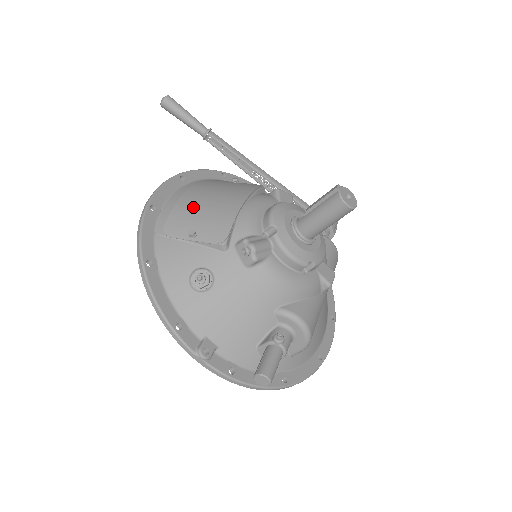
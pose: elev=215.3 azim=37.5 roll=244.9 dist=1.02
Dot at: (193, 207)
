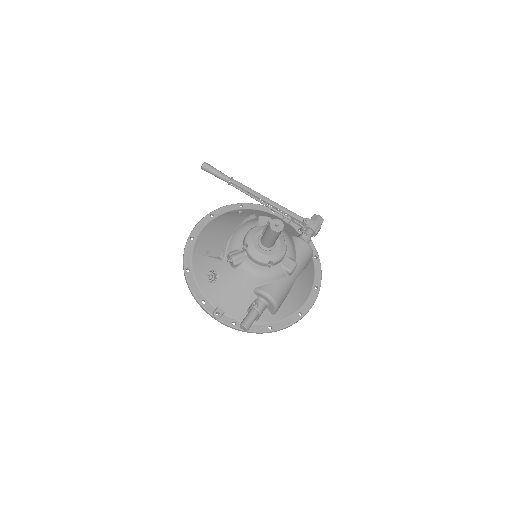
Dot at: (210, 236)
